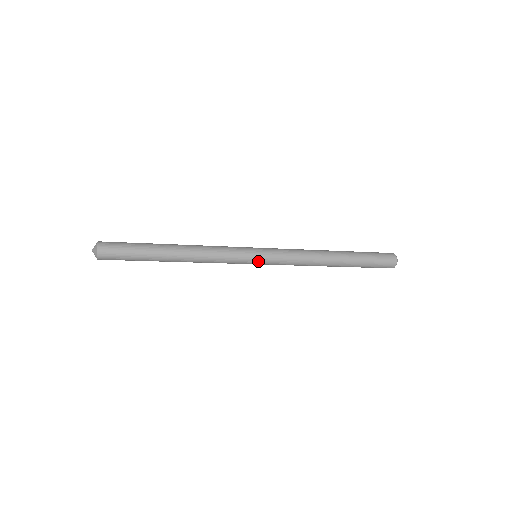
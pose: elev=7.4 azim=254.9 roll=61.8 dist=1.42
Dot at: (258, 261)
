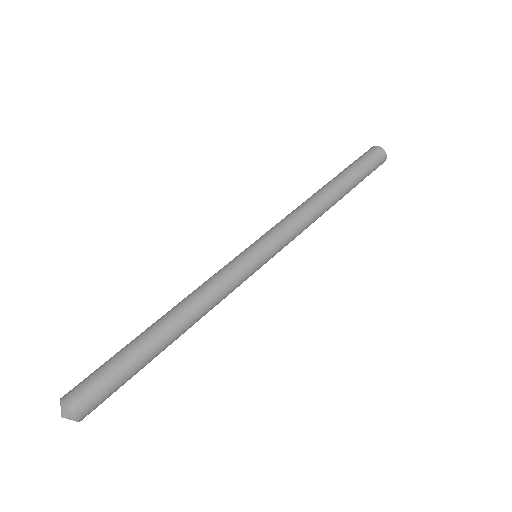
Dot at: (262, 265)
